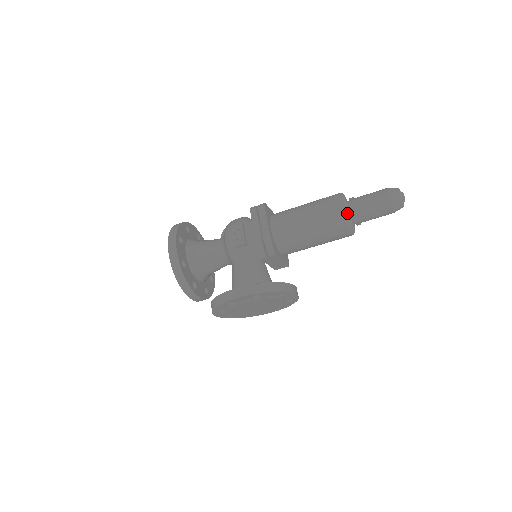
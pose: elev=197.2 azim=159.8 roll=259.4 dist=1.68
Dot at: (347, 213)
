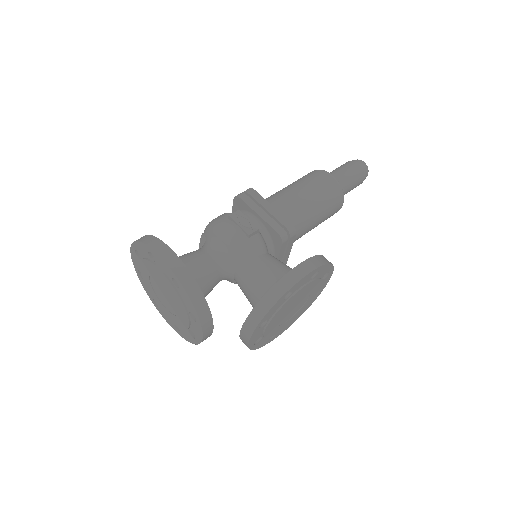
Dot at: (338, 181)
